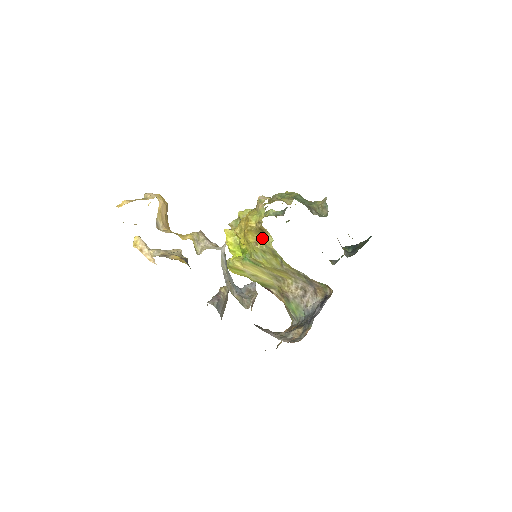
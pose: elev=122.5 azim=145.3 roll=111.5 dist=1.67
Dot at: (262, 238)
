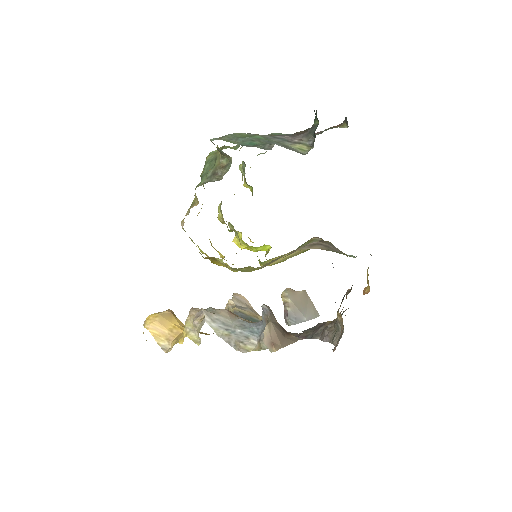
Dot at: occluded
